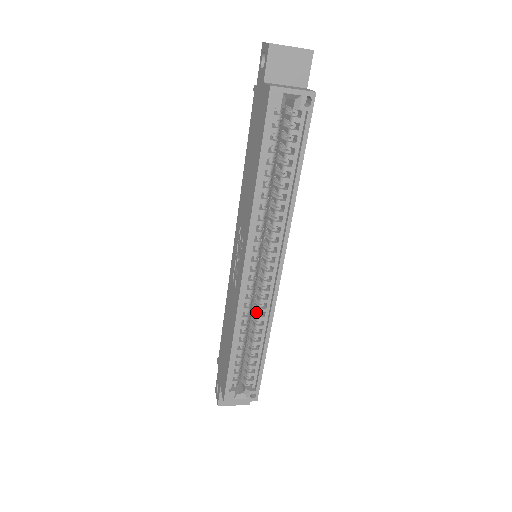
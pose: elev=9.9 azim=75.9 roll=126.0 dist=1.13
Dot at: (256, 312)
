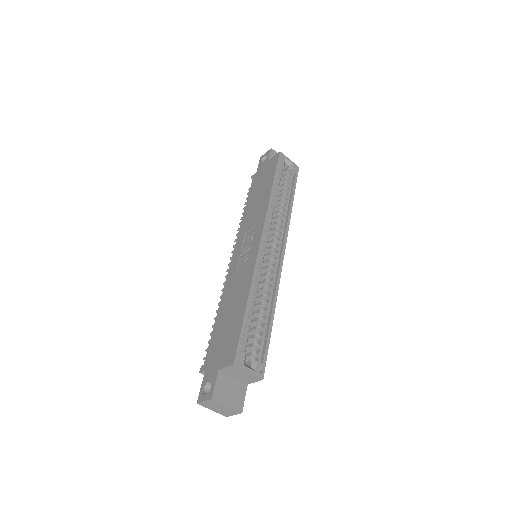
Dot at: (263, 285)
